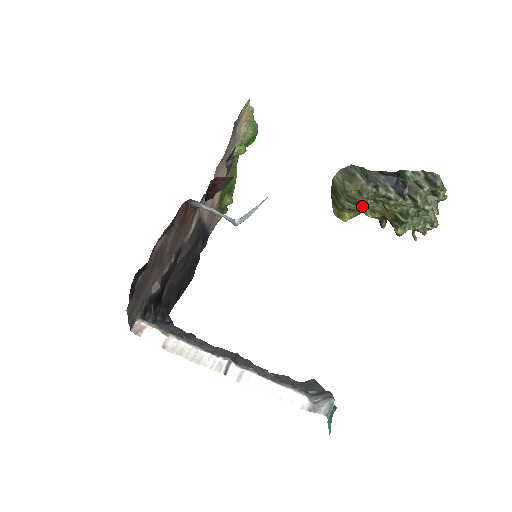
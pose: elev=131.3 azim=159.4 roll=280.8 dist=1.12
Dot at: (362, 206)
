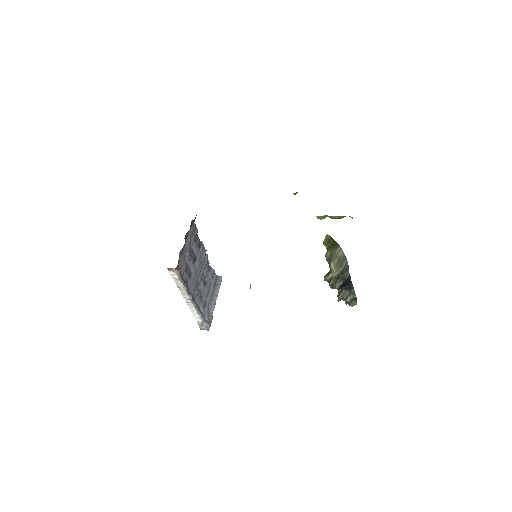
Dot at: occluded
